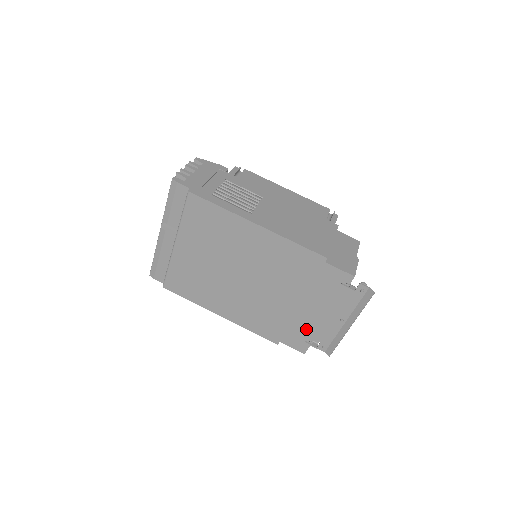
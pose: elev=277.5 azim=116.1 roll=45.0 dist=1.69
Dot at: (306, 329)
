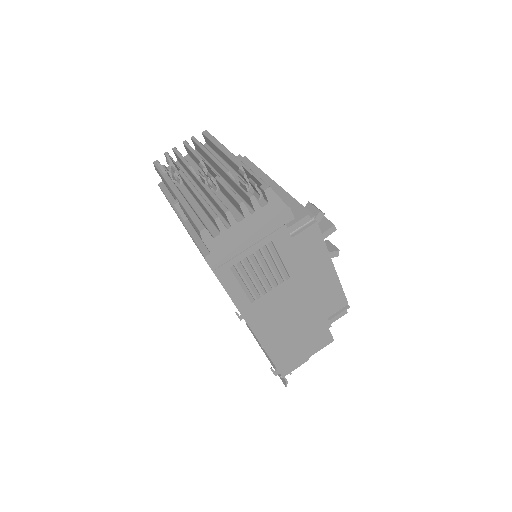
Dot at: occluded
